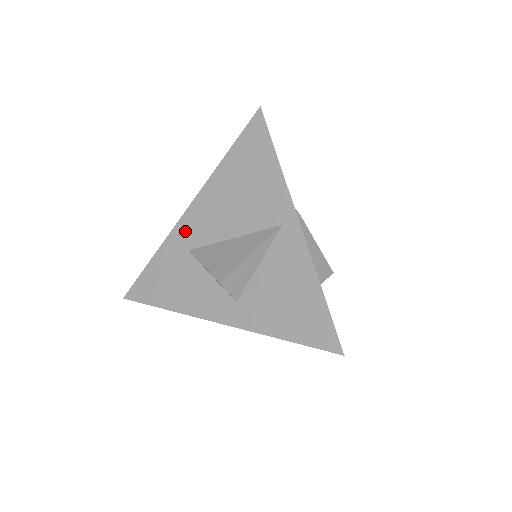
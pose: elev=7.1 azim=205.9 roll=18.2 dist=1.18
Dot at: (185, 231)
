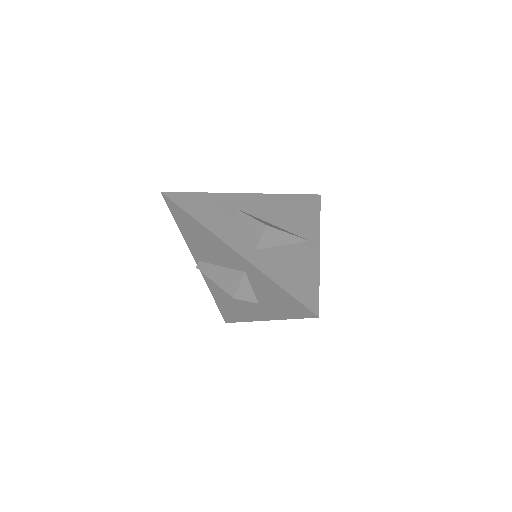
Dot at: (239, 200)
